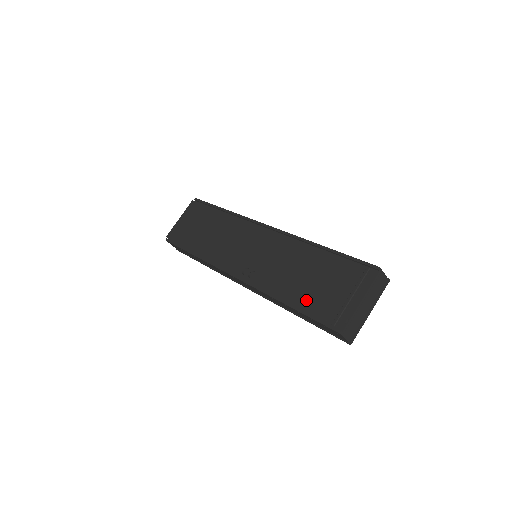
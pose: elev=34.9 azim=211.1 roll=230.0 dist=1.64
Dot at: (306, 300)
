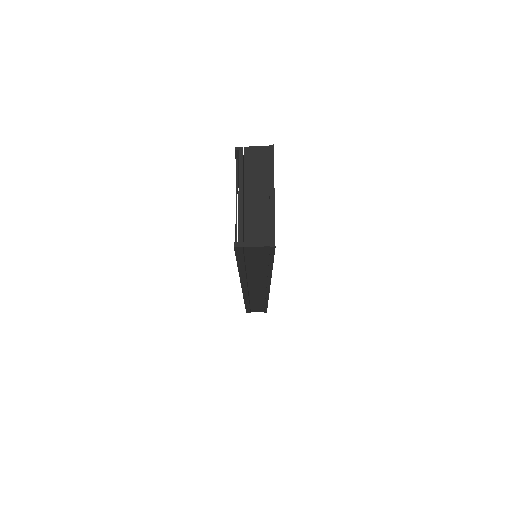
Dot at: occluded
